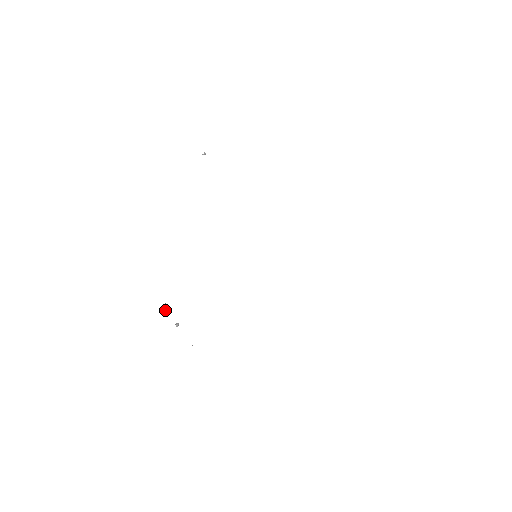
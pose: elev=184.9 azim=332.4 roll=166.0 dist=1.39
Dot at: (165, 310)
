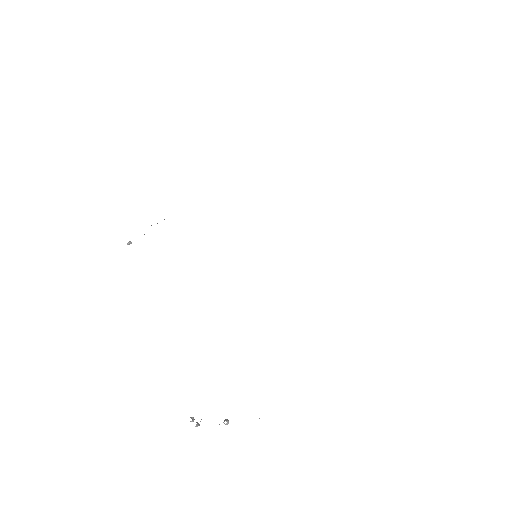
Dot at: occluded
